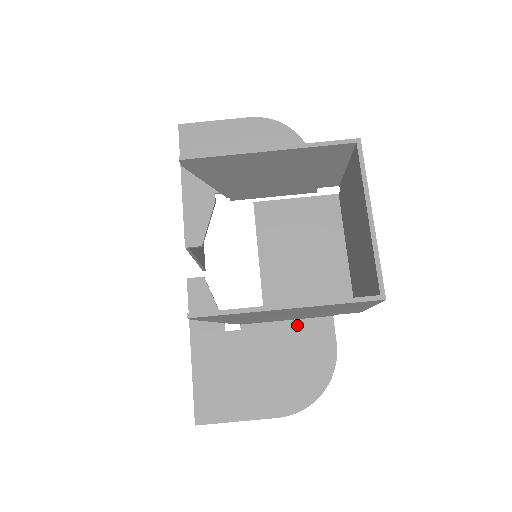
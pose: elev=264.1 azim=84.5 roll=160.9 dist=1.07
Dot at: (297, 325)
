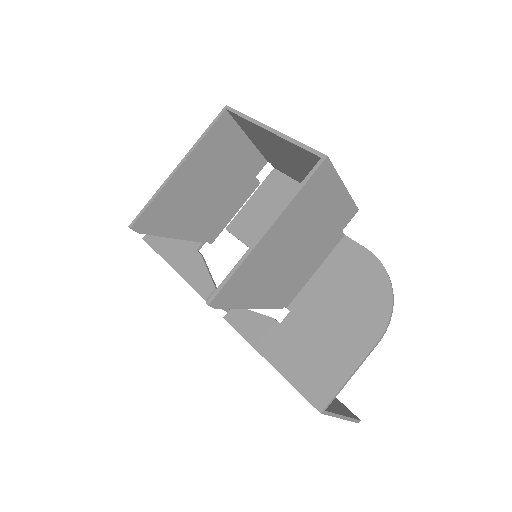
Dot at: (326, 267)
